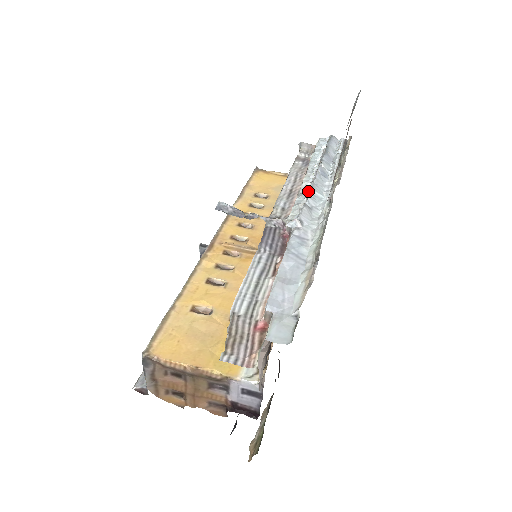
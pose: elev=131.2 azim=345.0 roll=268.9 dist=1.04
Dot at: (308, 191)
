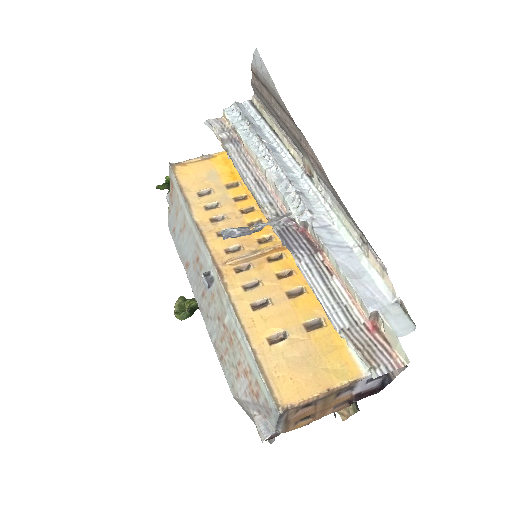
Dot at: (283, 176)
